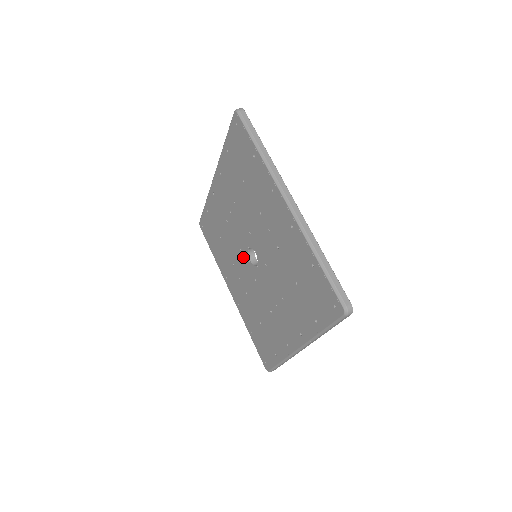
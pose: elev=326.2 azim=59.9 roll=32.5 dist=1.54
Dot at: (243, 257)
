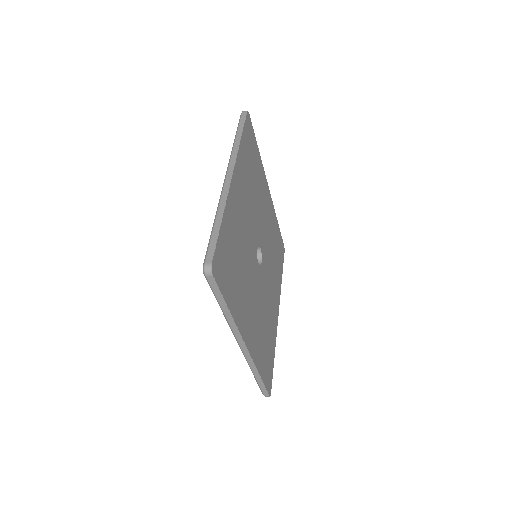
Dot at: occluded
